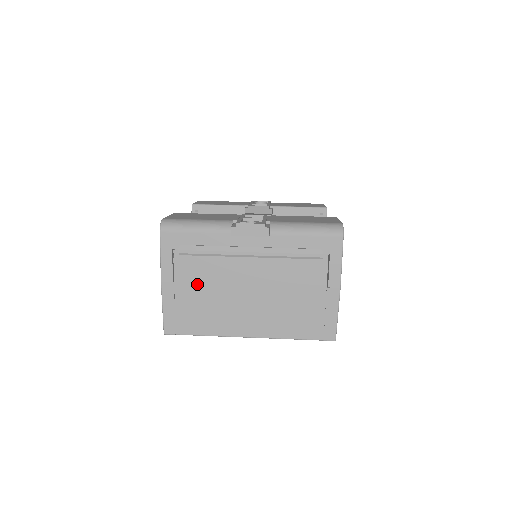
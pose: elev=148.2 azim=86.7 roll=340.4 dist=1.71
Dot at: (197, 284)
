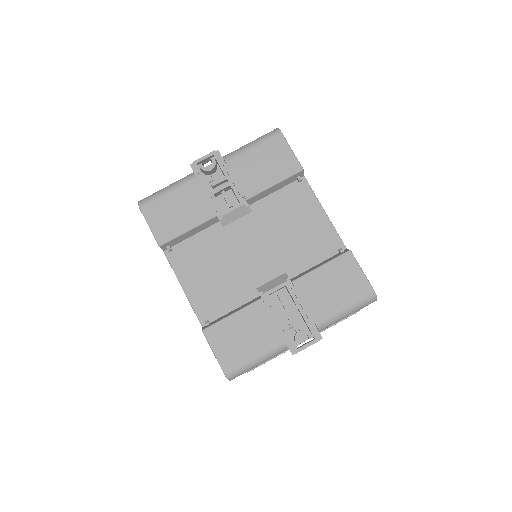
Dot at: occluded
